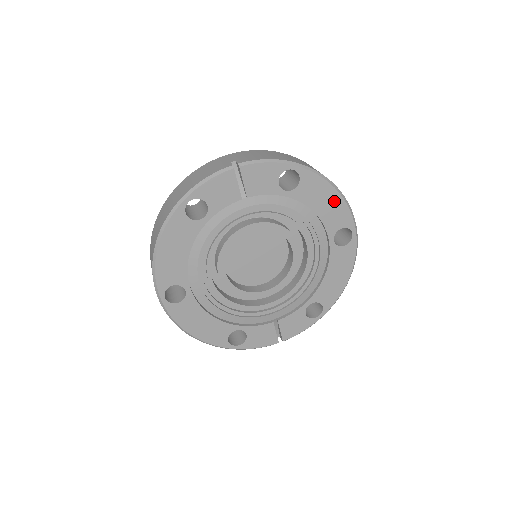
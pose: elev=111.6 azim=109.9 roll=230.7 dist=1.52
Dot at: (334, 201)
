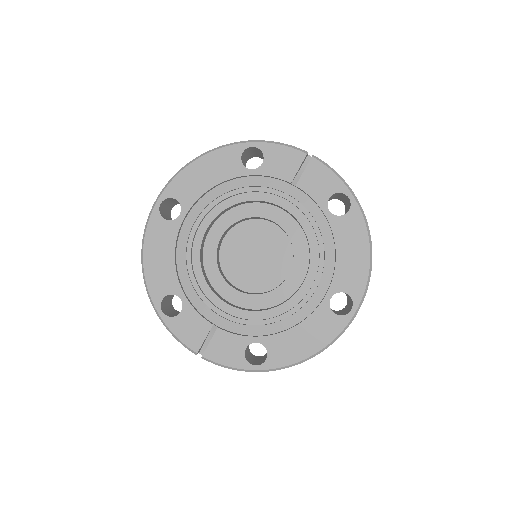
Dot at: (360, 260)
